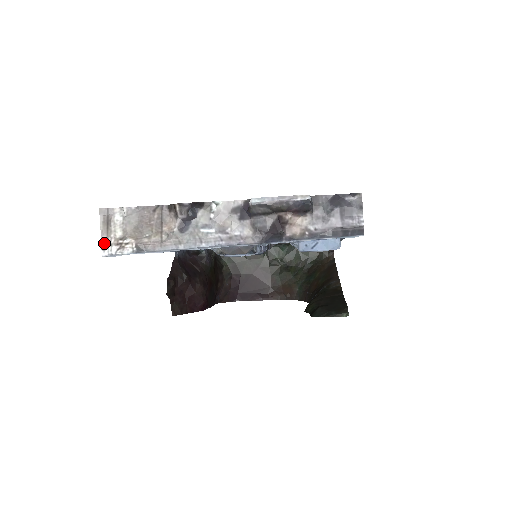
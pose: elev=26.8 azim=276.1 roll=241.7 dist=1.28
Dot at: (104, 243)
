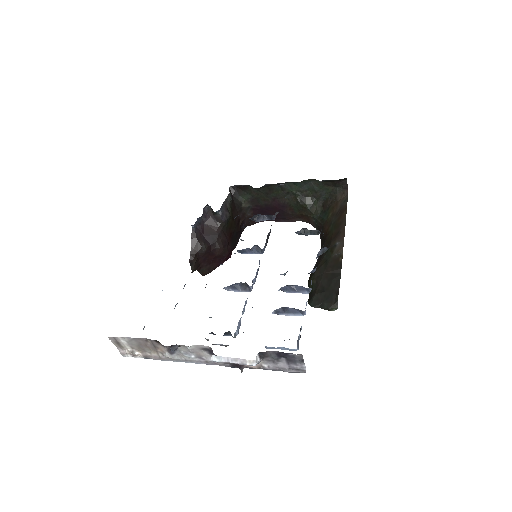
Dot at: (121, 352)
